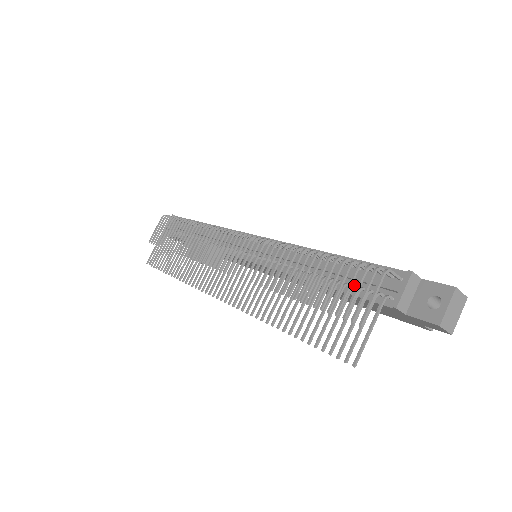
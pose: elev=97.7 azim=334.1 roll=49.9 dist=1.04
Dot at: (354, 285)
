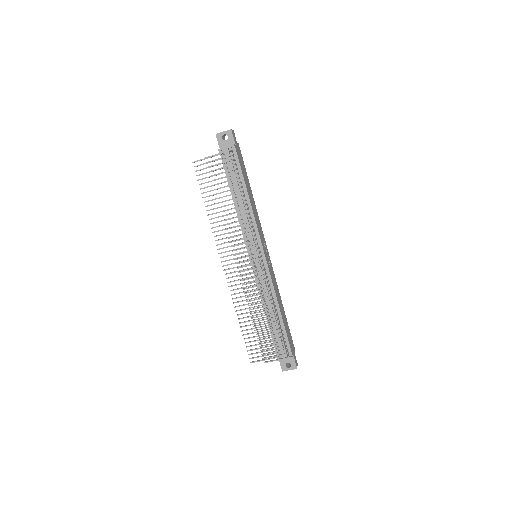
Dot at: (275, 341)
